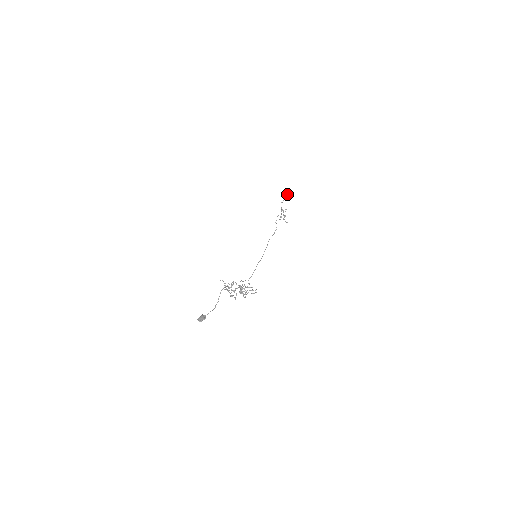
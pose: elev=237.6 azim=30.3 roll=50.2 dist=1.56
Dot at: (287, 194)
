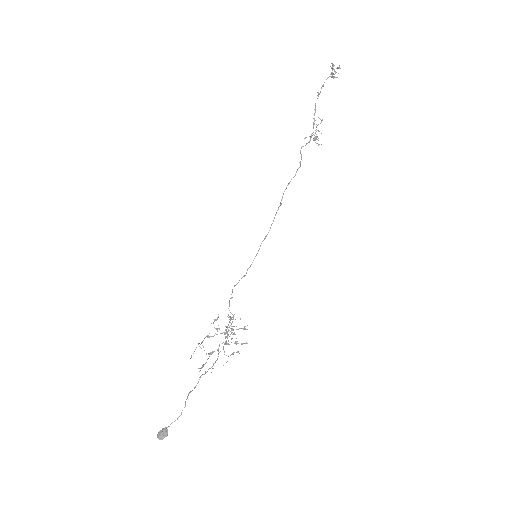
Dot at: occluded
